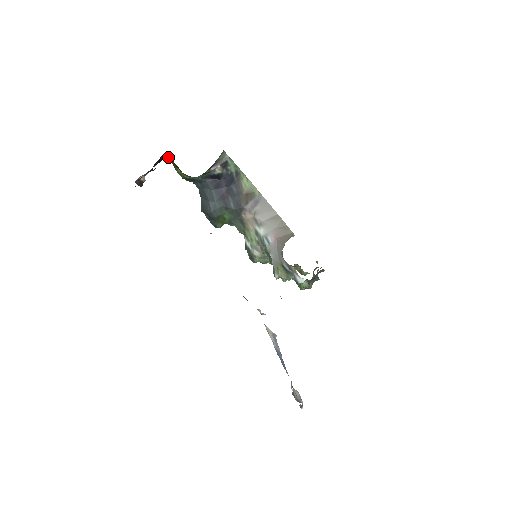
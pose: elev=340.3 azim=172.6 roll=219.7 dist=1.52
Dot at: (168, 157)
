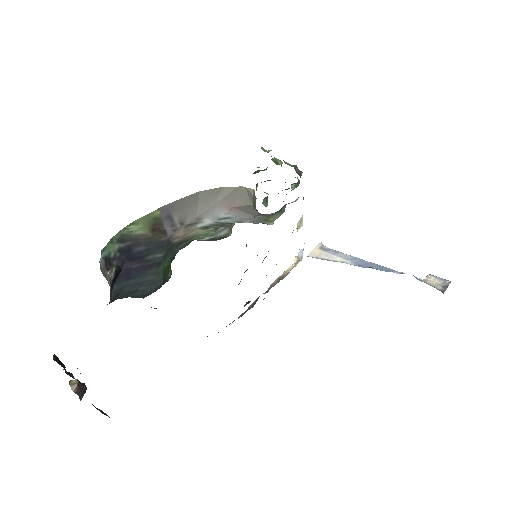
Dot at: occluded
